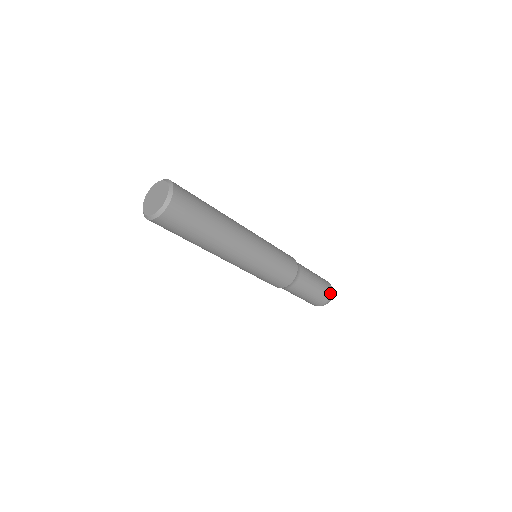
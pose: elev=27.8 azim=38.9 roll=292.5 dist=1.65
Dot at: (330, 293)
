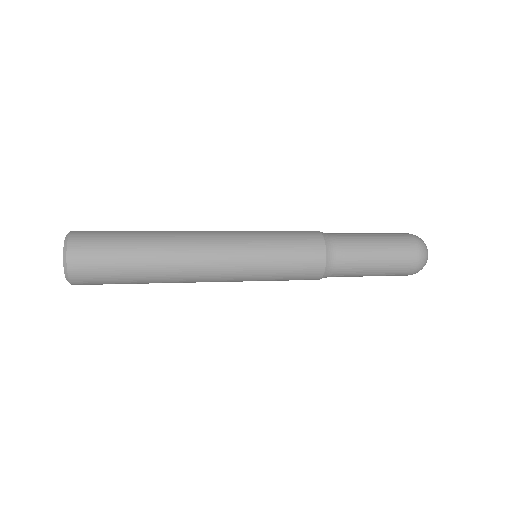
Dot at: (413, 268)
